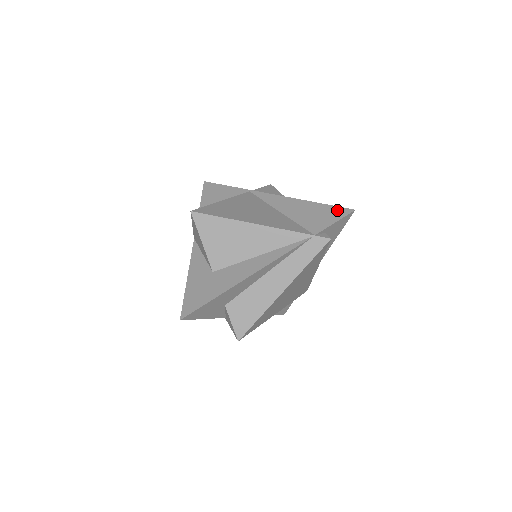
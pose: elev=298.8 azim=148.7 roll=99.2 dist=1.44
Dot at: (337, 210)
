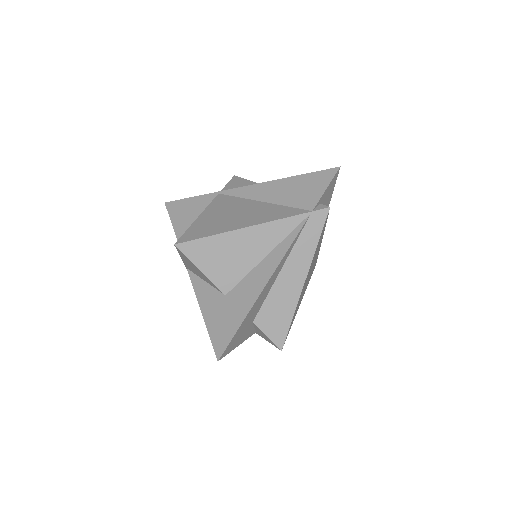
Dot at: (321, 175)
